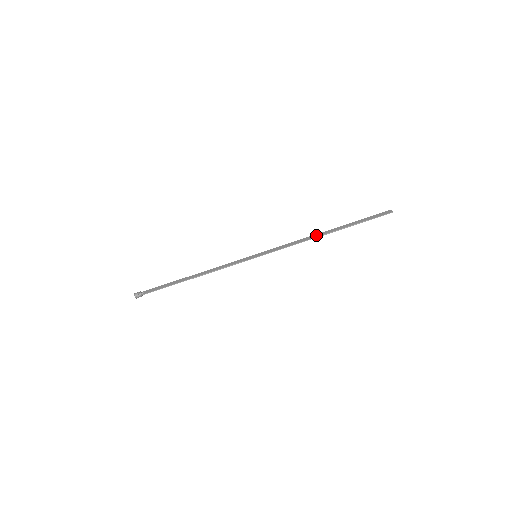
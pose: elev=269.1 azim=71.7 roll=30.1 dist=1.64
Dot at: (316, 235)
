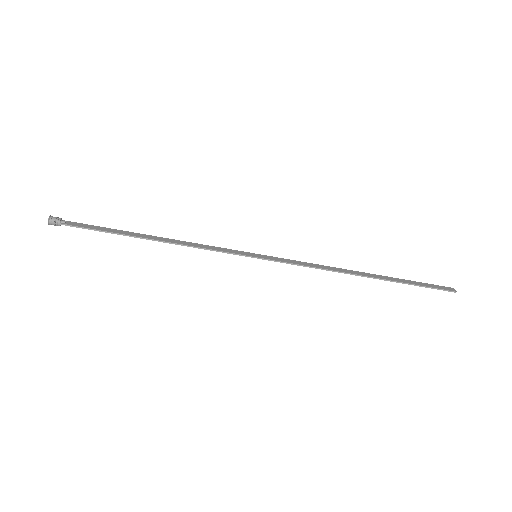
Dot at: (348, 270)
